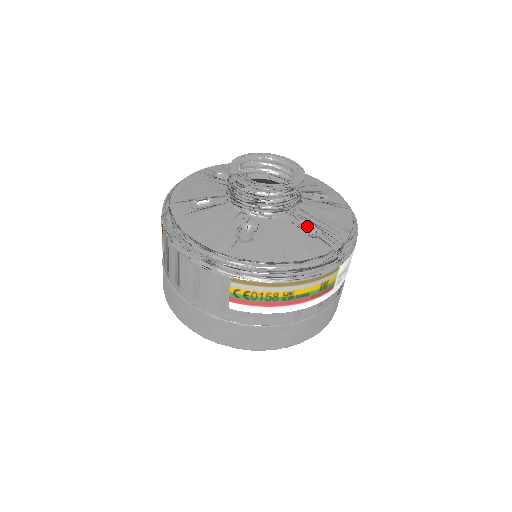
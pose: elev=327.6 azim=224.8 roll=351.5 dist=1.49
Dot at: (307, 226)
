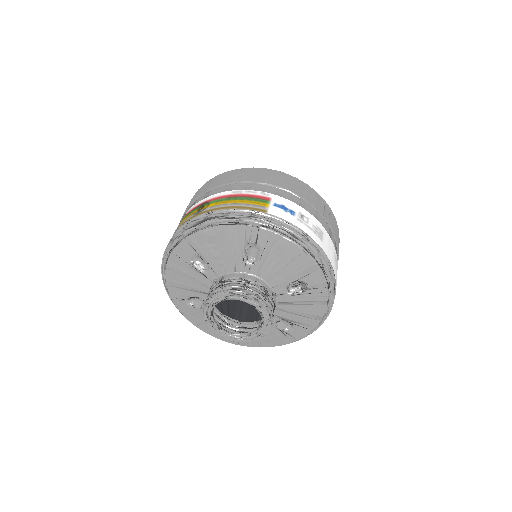
Dot at: occluded
